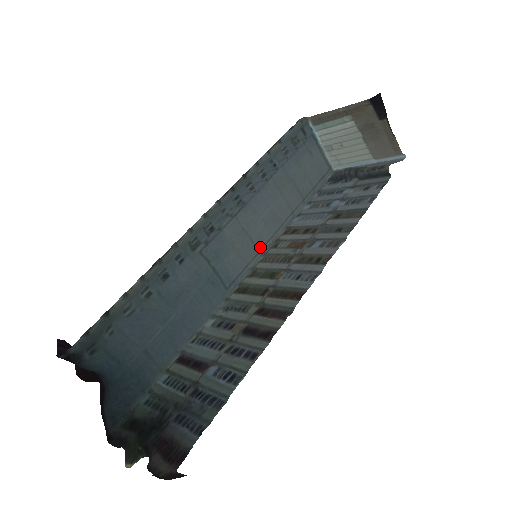
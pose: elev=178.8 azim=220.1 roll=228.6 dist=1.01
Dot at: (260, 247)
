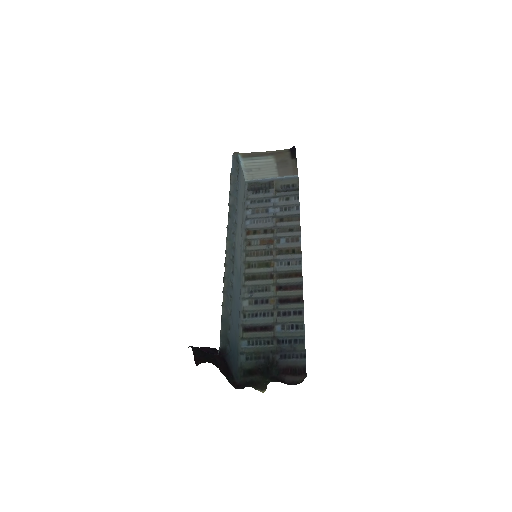
Dot at: (241, 247)
